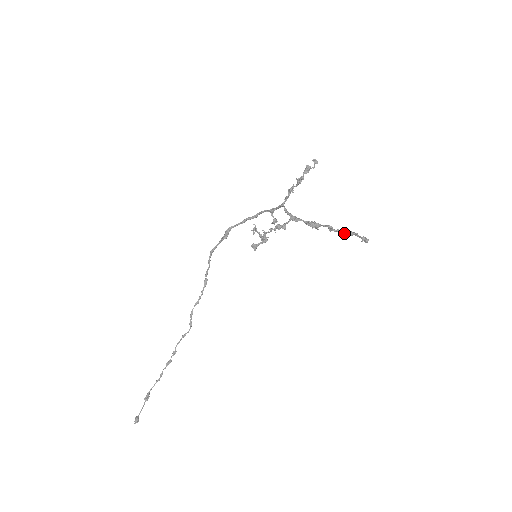
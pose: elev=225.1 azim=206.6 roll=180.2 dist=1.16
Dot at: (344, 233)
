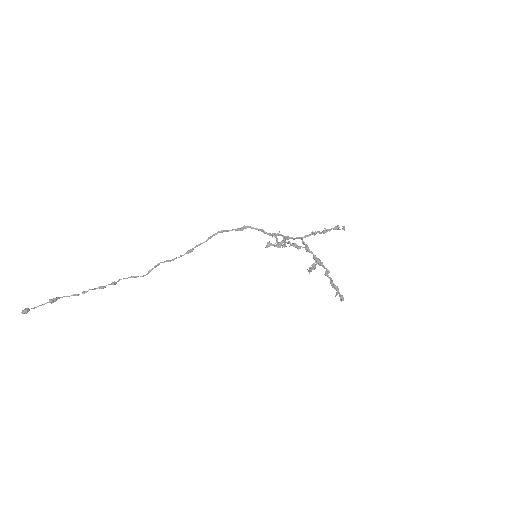
Dot at: (332, 283)
